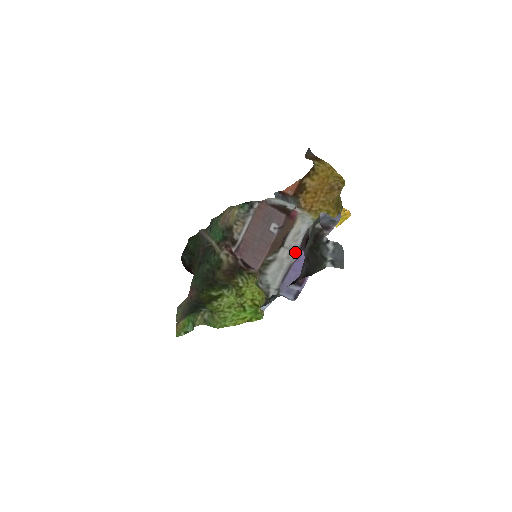
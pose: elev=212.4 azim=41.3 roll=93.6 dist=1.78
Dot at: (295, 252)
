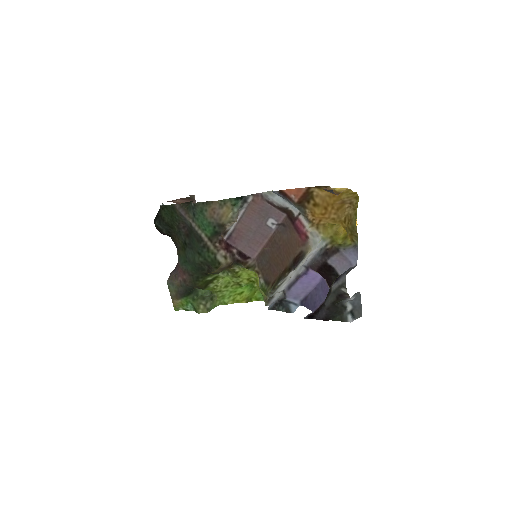
Dot at: (302, 265)
